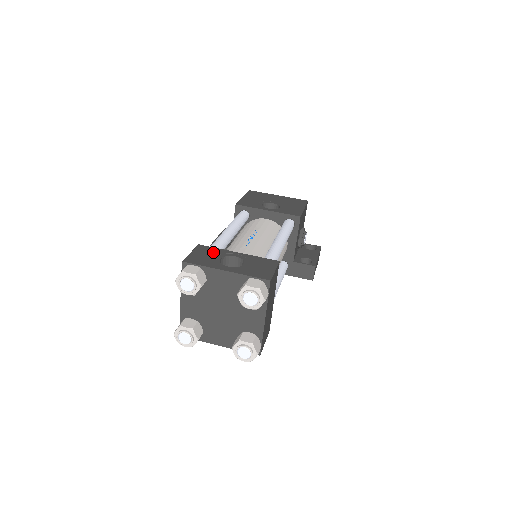
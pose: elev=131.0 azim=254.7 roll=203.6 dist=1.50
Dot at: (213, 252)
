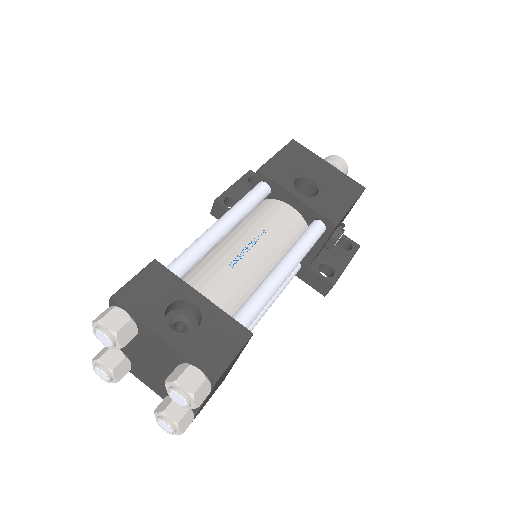
Dot at: (166, 285)
